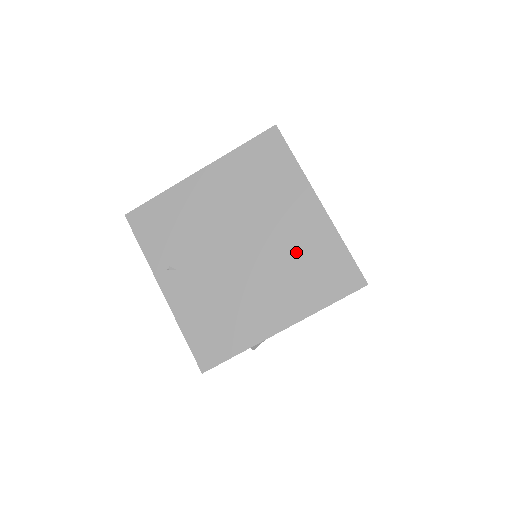
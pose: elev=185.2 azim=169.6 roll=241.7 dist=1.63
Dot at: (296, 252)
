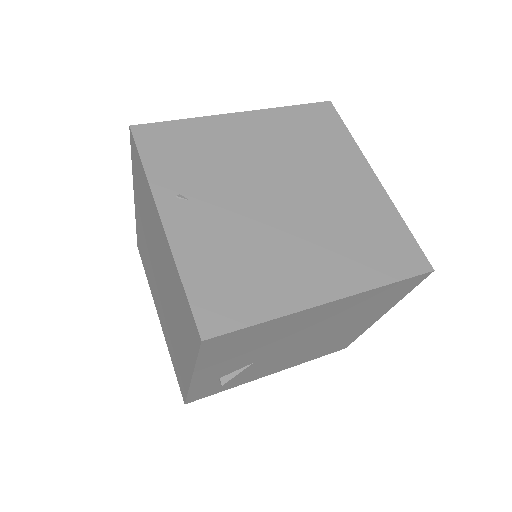
Dot at: (349, 218)
